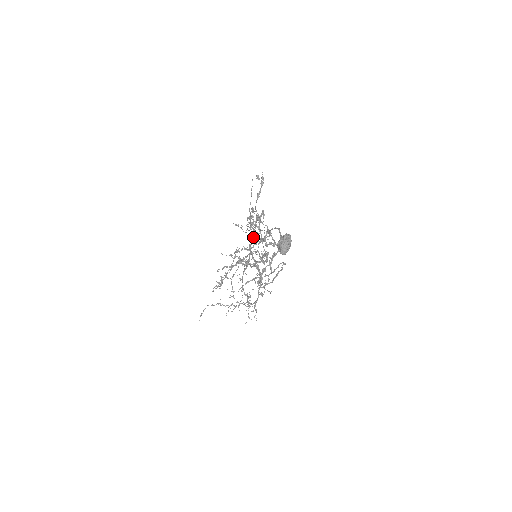
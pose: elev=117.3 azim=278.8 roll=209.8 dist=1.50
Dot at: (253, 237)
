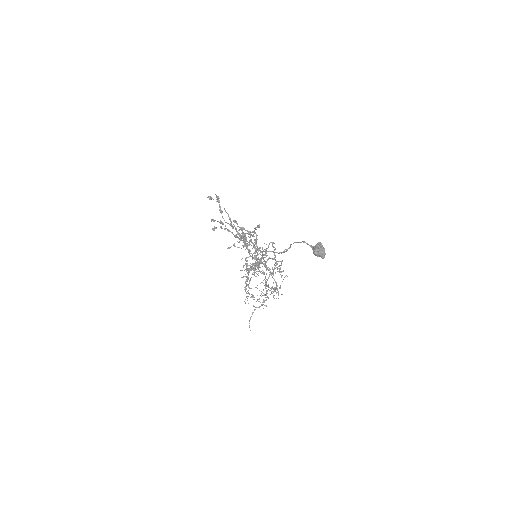
Dot at: (247, 246)
